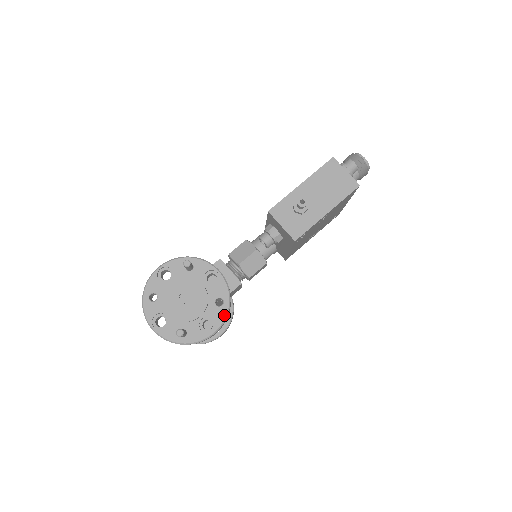
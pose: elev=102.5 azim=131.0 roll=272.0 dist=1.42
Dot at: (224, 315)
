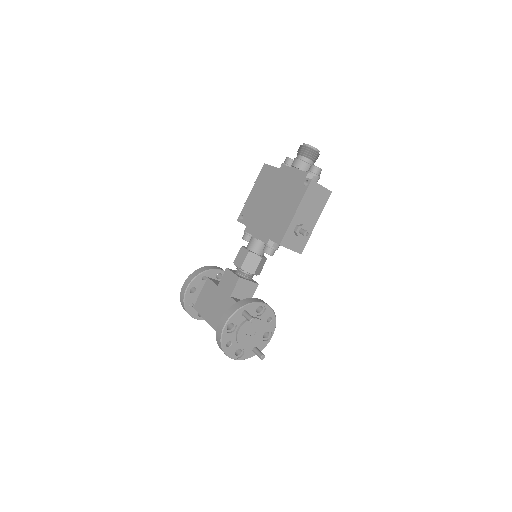
Dot at: (275, 325)
